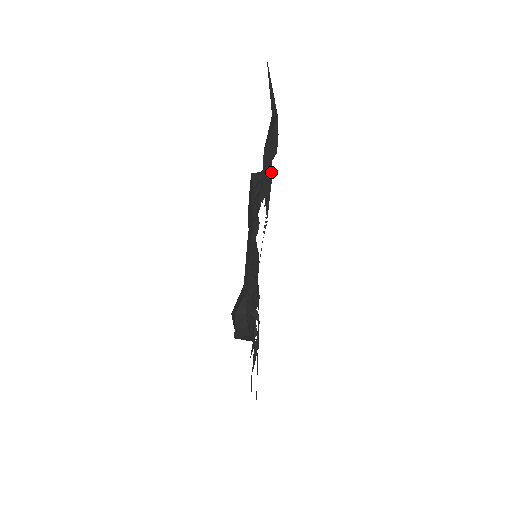
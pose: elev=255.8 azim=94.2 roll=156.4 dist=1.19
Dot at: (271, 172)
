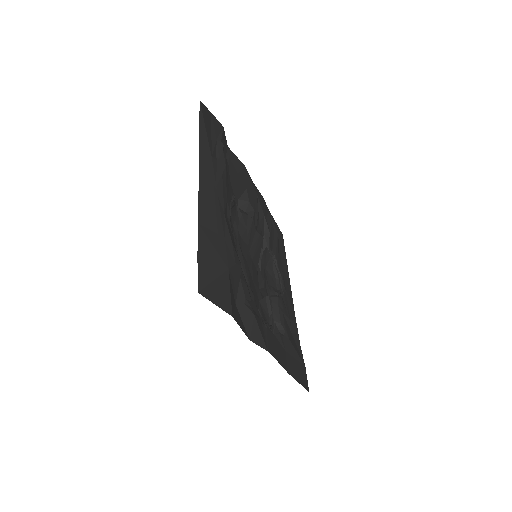
Dot at: (246, 285)
